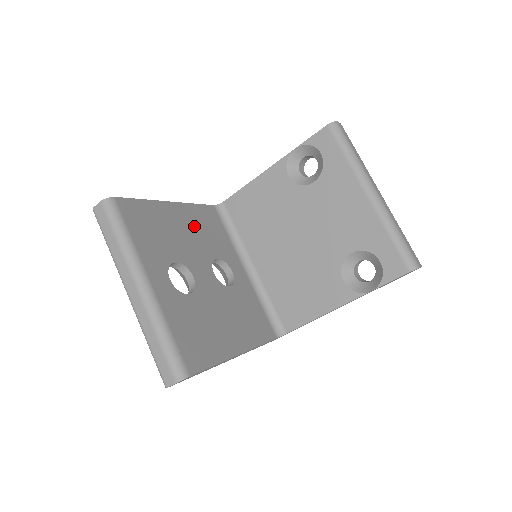
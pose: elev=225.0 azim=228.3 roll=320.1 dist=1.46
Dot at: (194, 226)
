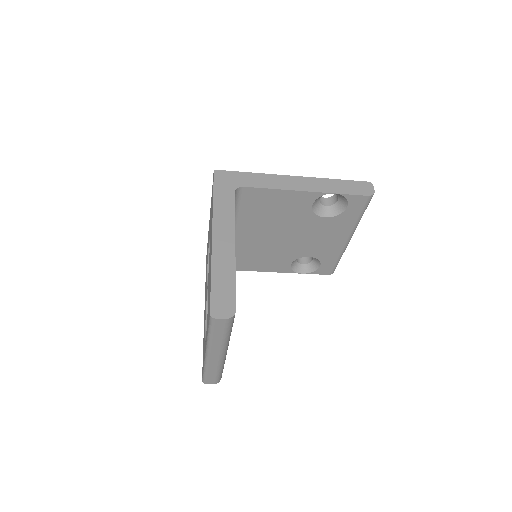
Dot at: occluded
